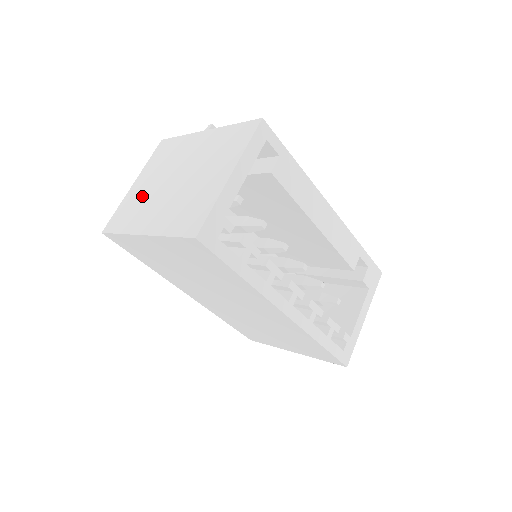
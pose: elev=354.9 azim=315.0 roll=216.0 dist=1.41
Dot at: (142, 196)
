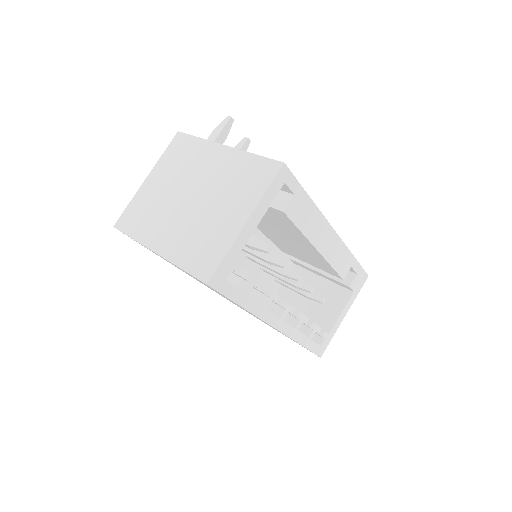
Dot at: (155, 201)
